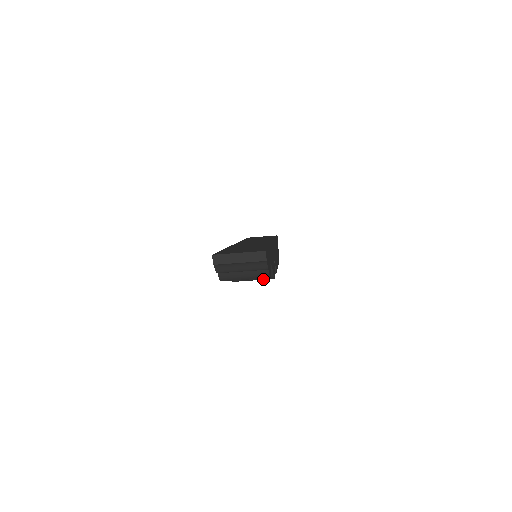
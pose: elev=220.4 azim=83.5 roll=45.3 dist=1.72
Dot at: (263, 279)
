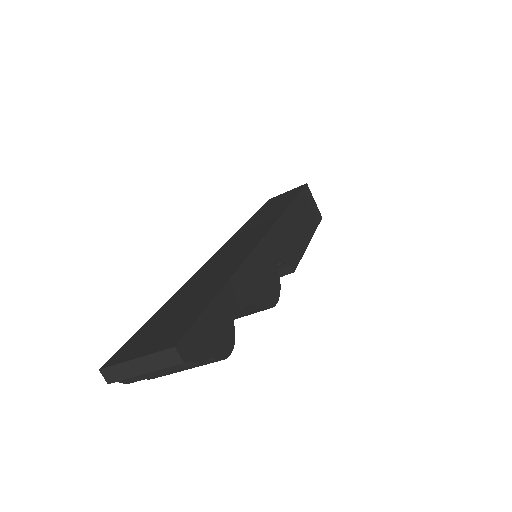
Dot at: occluded
